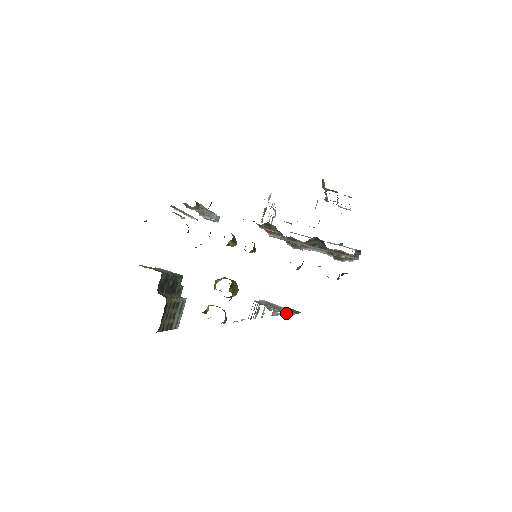
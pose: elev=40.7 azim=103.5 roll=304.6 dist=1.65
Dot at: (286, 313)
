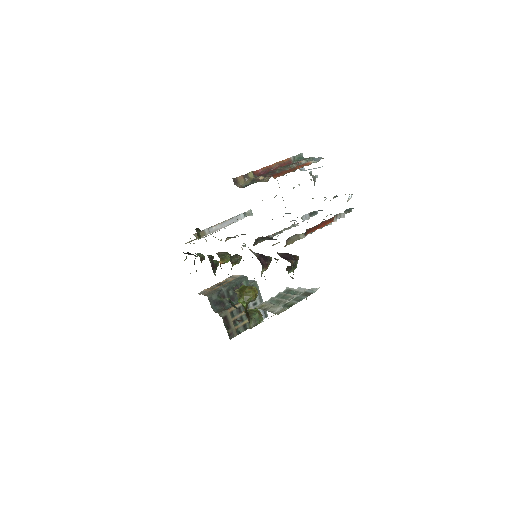
Dot at: occluded
